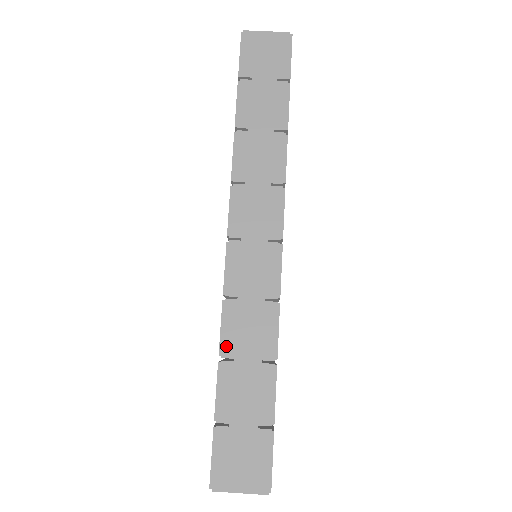
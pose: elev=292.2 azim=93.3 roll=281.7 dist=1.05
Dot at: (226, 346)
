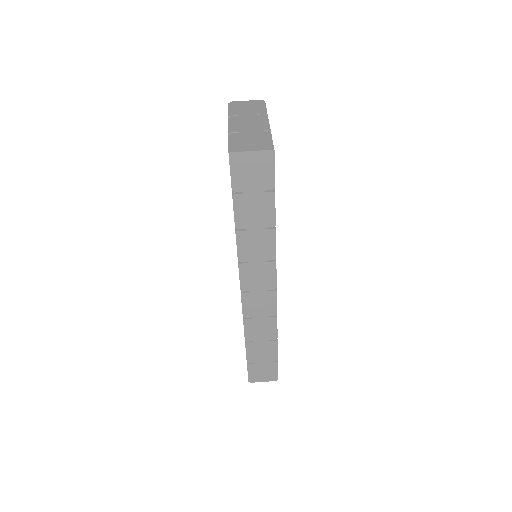
Dot at: (248, 337)
